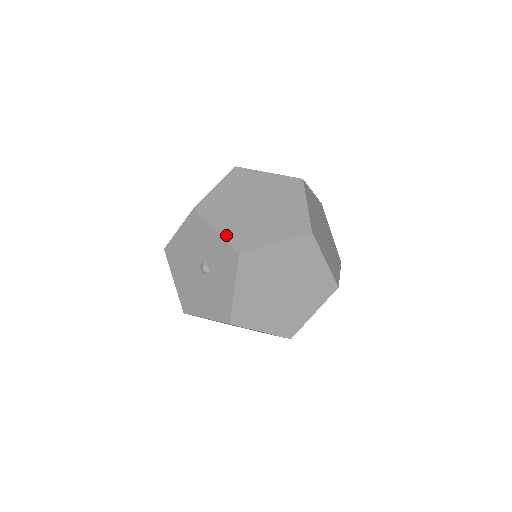
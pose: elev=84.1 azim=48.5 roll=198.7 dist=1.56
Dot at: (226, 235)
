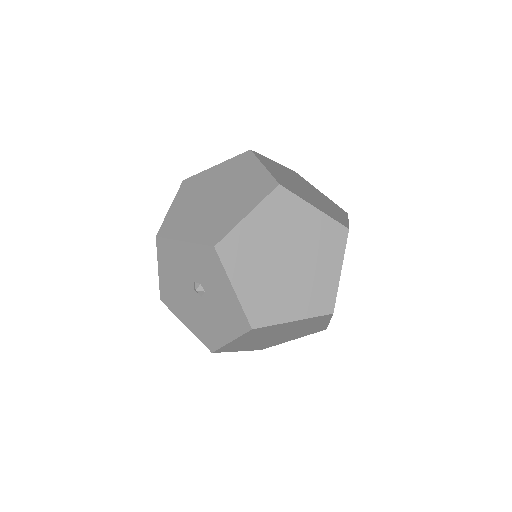
Dot at: (195, 238)
